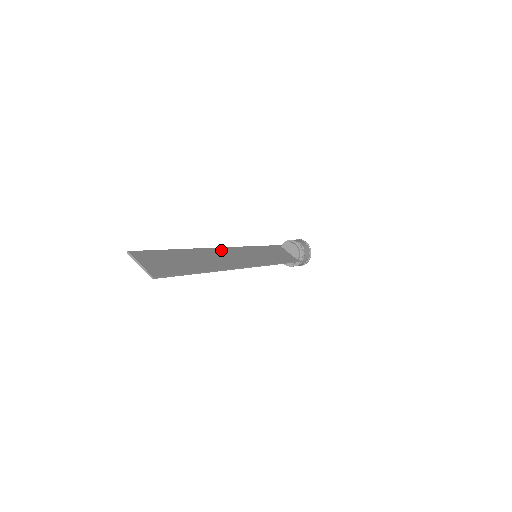
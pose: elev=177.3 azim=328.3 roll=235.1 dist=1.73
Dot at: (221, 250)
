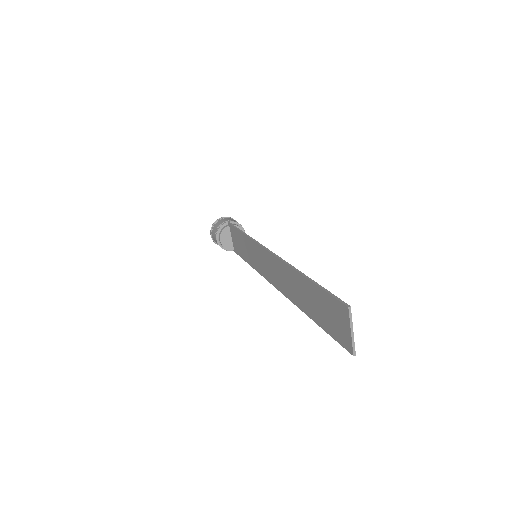
Dot at: occluded
